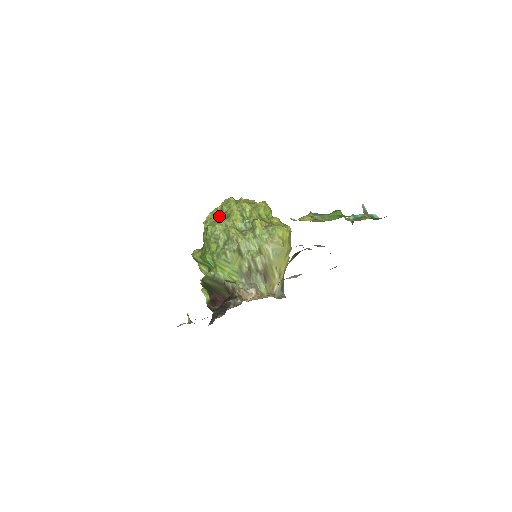
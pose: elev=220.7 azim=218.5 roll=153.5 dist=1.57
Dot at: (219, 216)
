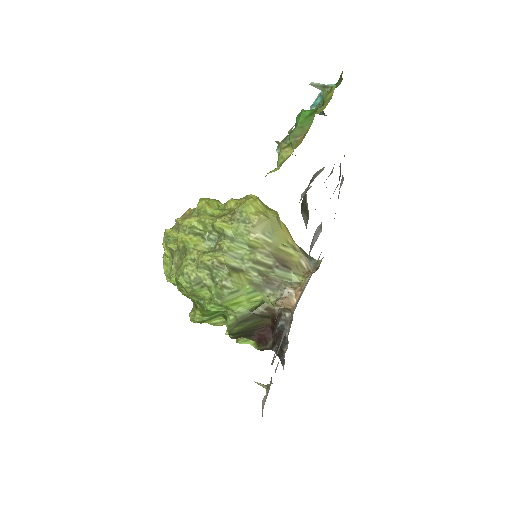
Dot at: (176, 259)
